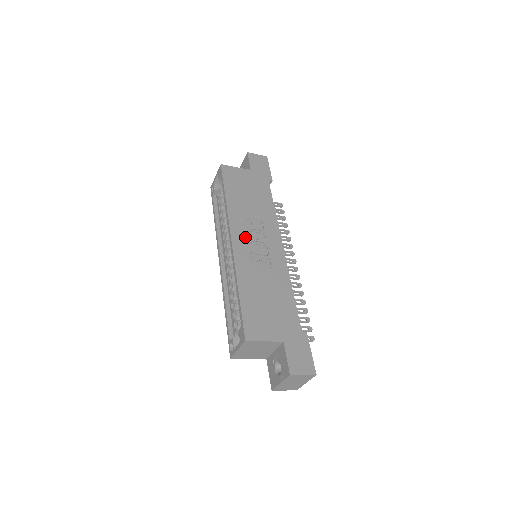
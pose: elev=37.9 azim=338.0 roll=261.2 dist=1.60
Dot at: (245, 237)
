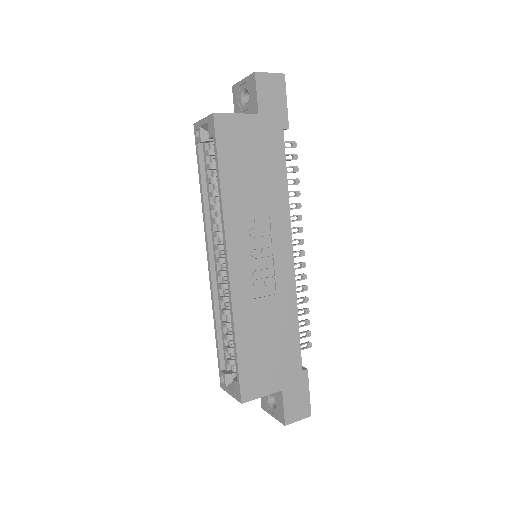
Dot at: (246, 253)
